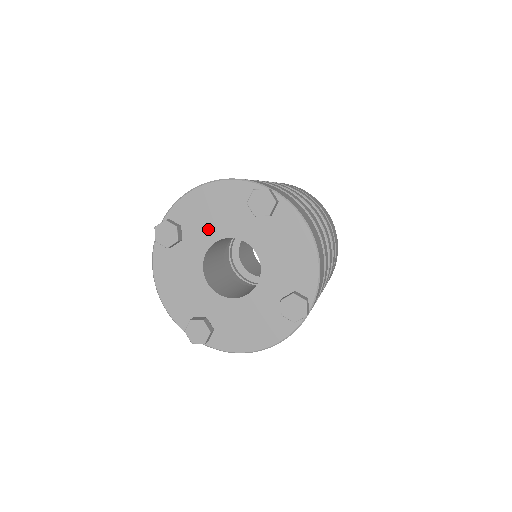
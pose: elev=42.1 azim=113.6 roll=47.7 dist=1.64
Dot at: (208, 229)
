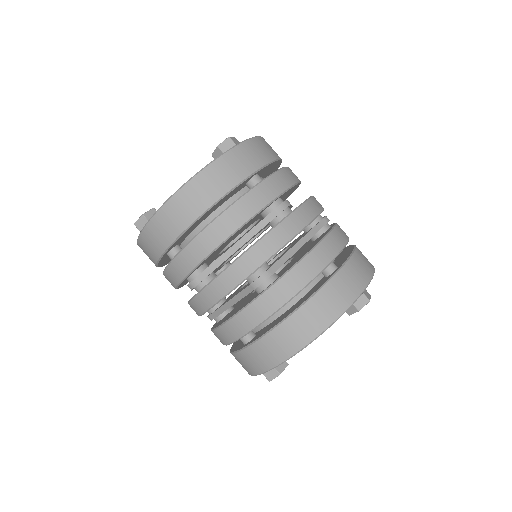
Dot at: occluded
